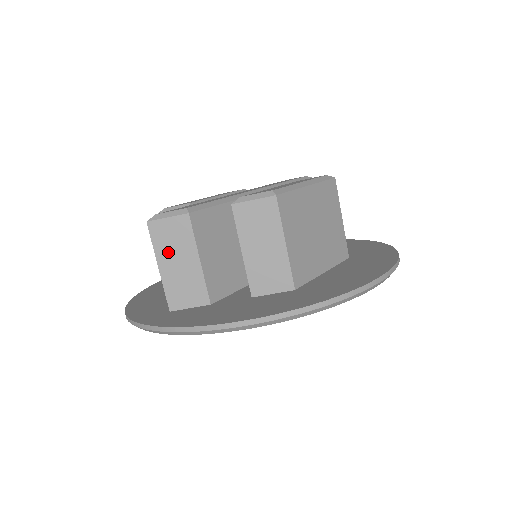
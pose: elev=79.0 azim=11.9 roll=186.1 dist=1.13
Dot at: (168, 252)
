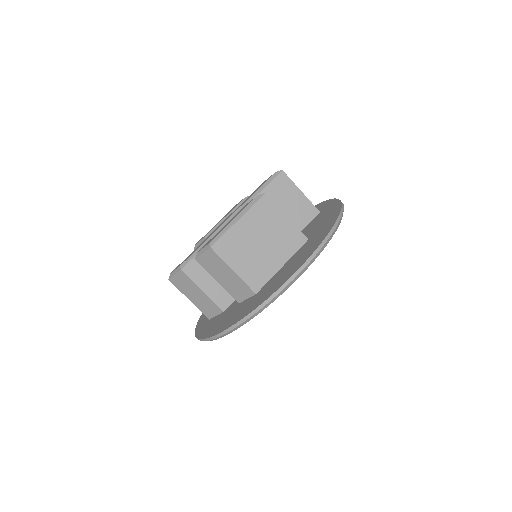
Dot at: (187, 291)
